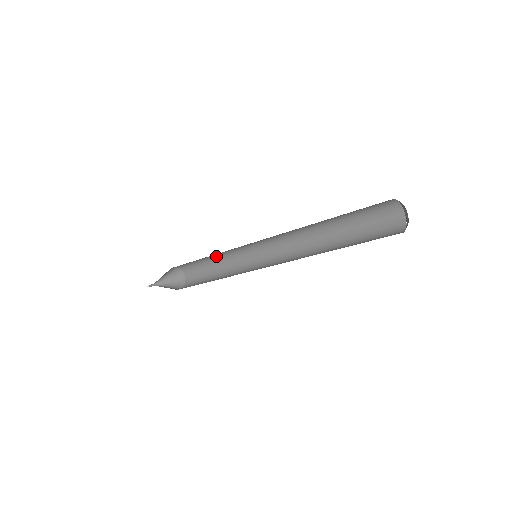
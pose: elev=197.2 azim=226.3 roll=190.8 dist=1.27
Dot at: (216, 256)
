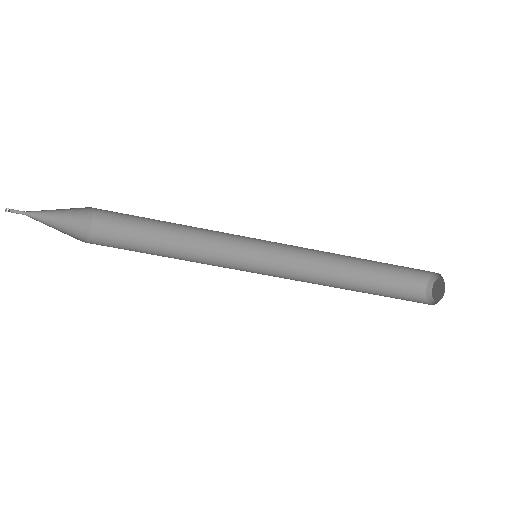
Dot at: (178, 240)
